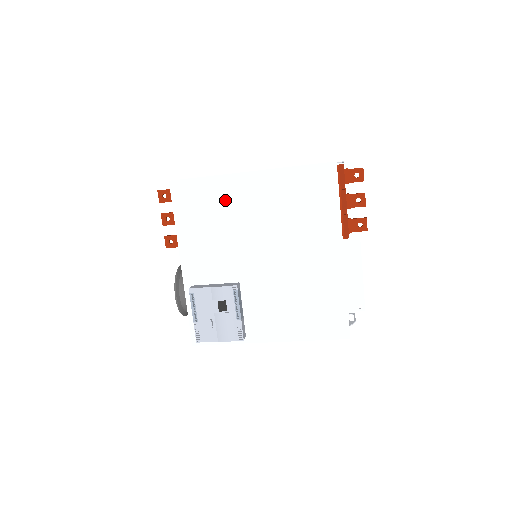
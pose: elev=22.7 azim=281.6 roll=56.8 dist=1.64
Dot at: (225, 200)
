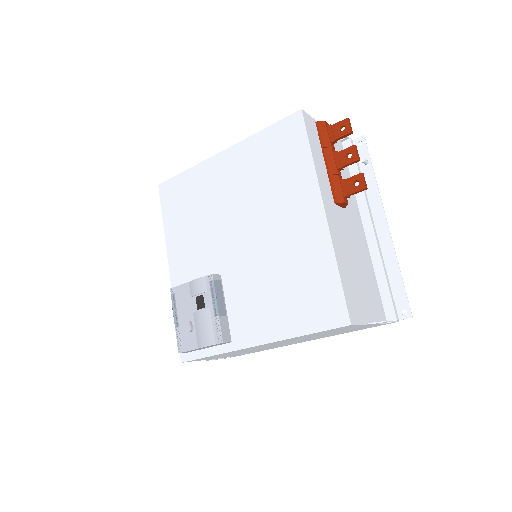
Dot at: (203, 187)
